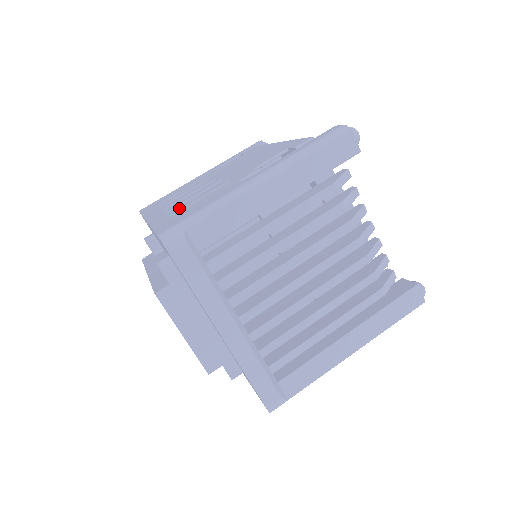
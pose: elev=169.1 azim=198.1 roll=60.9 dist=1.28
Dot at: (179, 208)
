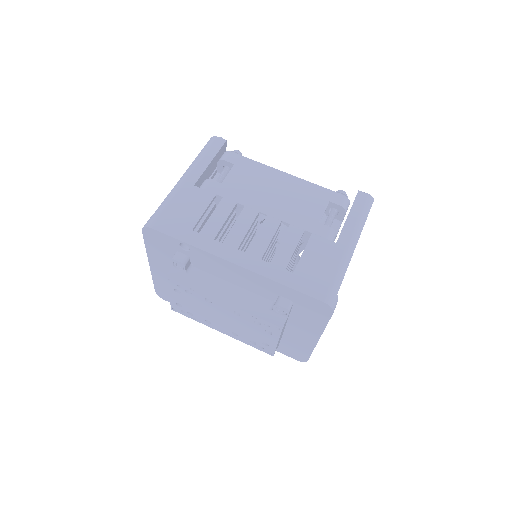
Dot at: (282, 259)
